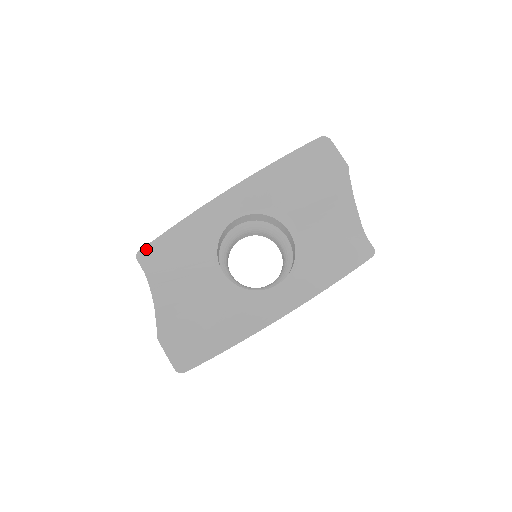
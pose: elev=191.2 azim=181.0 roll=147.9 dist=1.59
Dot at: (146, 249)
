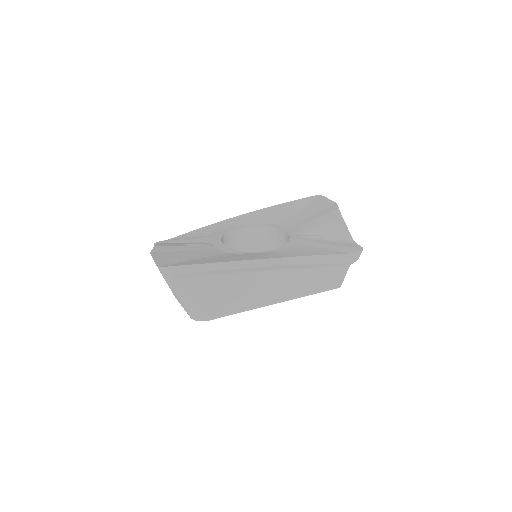
Dot at: (164, 241)
